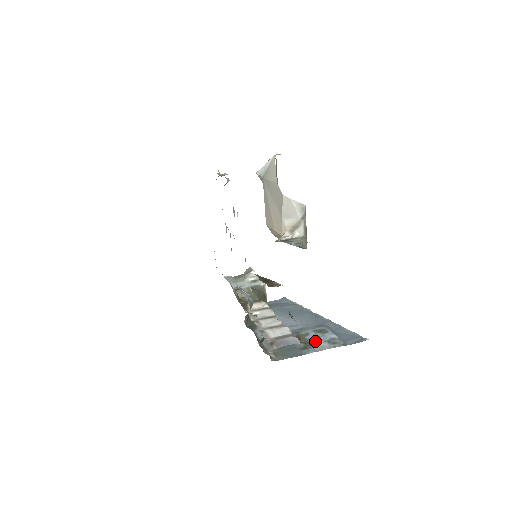
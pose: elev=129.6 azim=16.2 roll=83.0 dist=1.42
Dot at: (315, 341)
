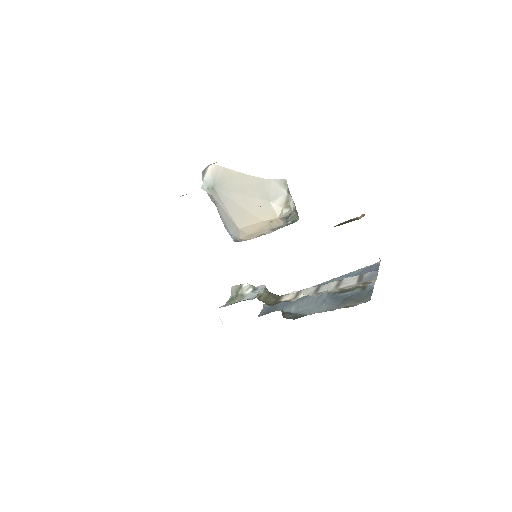
Dot at: occluded
